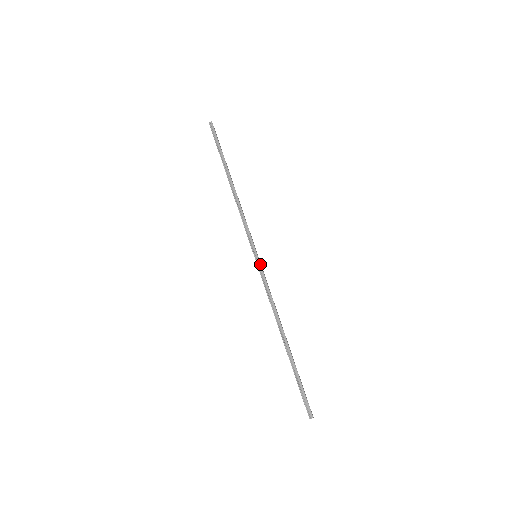
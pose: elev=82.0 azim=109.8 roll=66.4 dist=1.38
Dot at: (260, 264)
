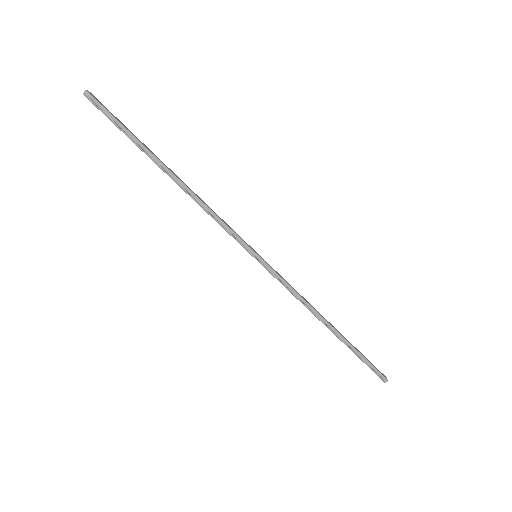
Dot at: (267, 265)
